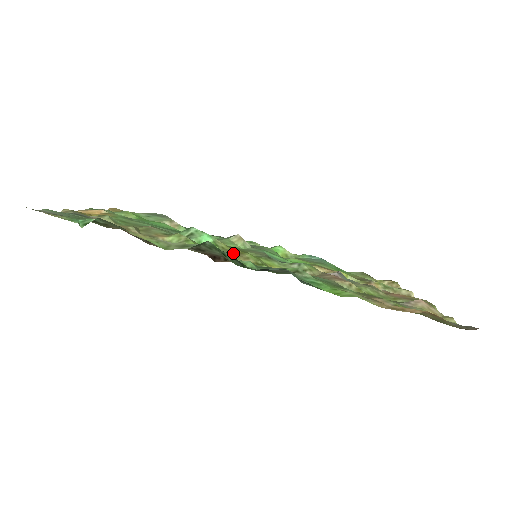
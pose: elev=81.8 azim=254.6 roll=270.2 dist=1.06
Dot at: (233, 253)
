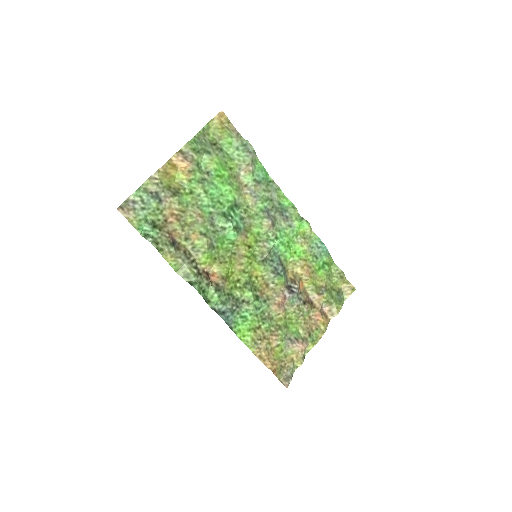
Dot at: (239, 254)
